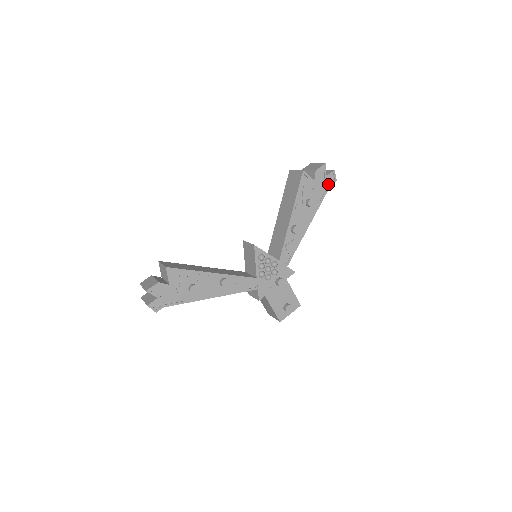
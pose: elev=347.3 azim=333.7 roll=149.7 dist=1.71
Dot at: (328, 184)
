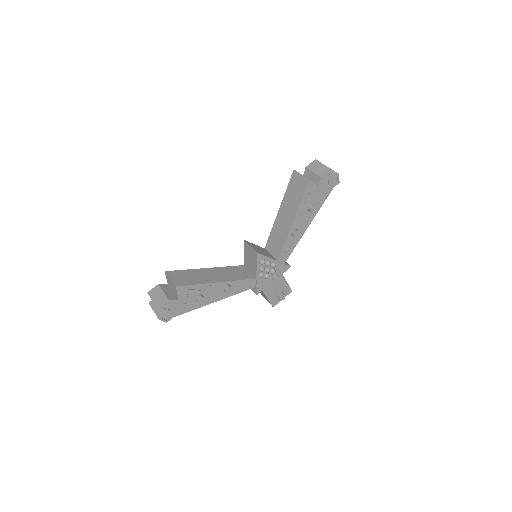
Dot at: (331, 187)
